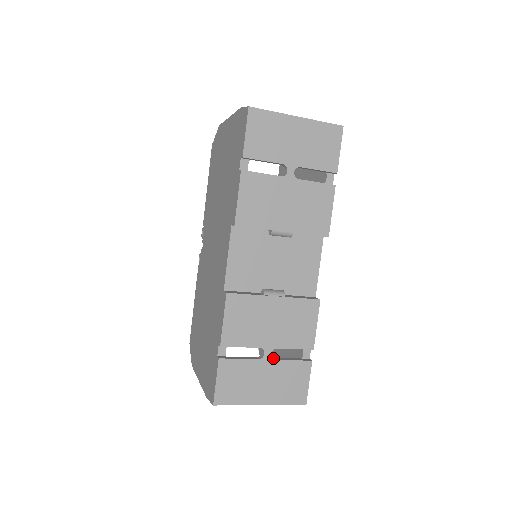
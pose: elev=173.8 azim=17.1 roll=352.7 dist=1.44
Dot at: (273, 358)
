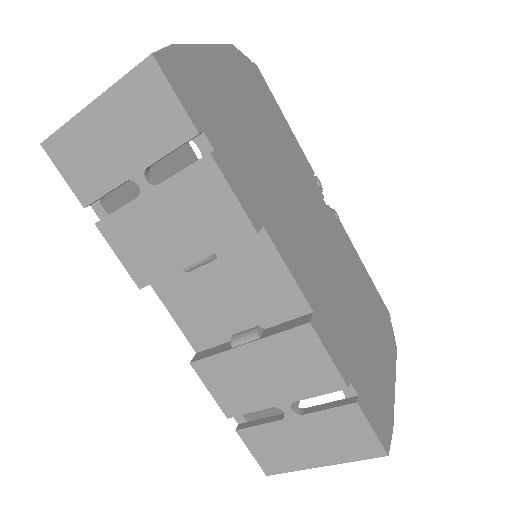
Dot at: (302, 411)
